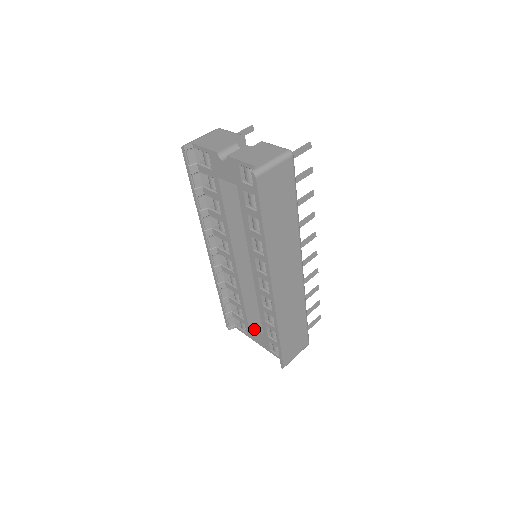
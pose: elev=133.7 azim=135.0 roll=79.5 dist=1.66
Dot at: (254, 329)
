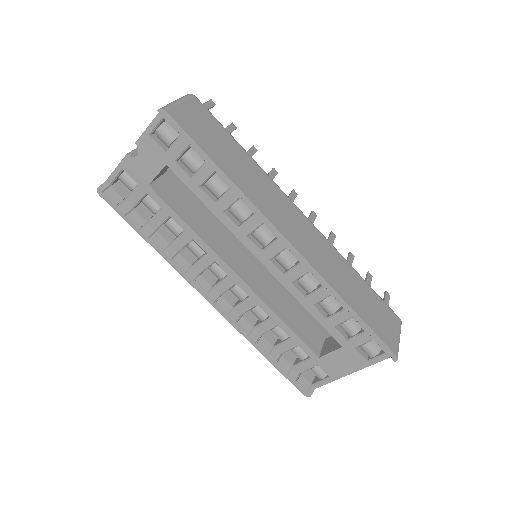
Dot at: (329, 355)
